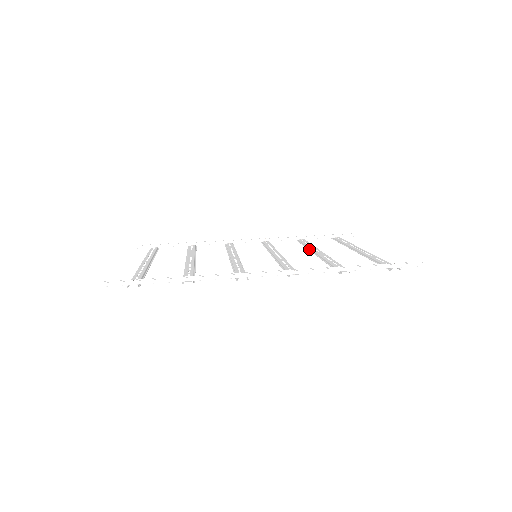
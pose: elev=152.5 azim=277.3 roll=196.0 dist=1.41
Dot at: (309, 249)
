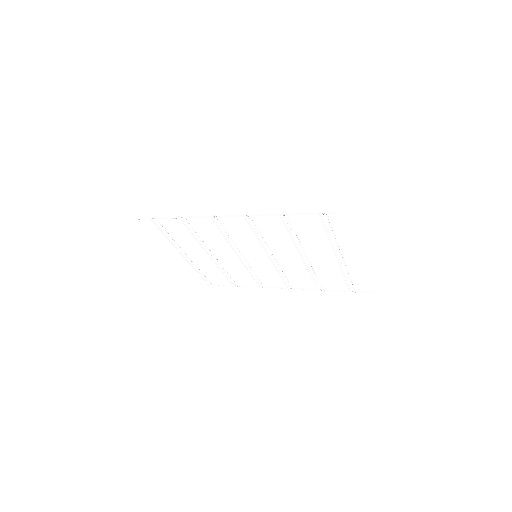
Dot at: (306, 268)
